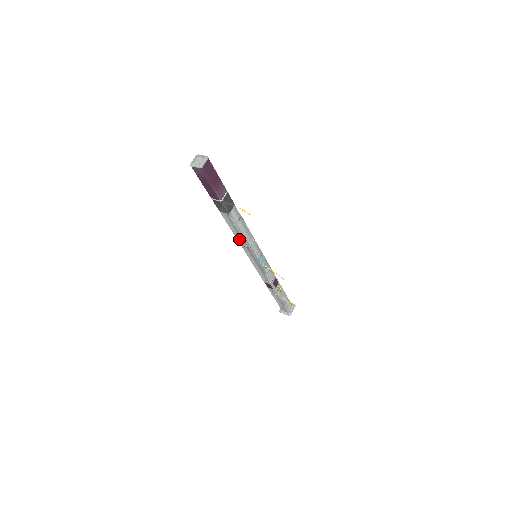
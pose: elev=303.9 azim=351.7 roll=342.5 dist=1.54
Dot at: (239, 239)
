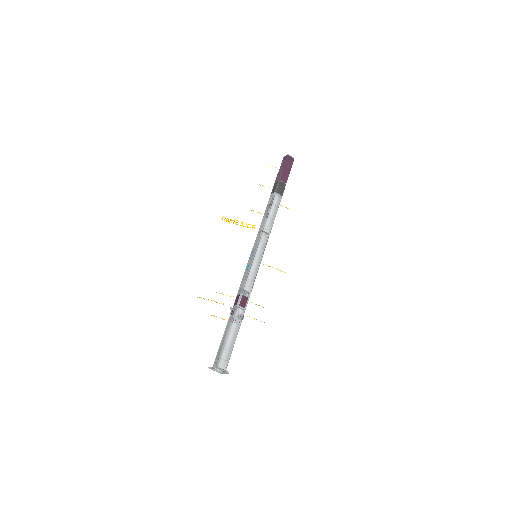
Dot at: (268, 224)
